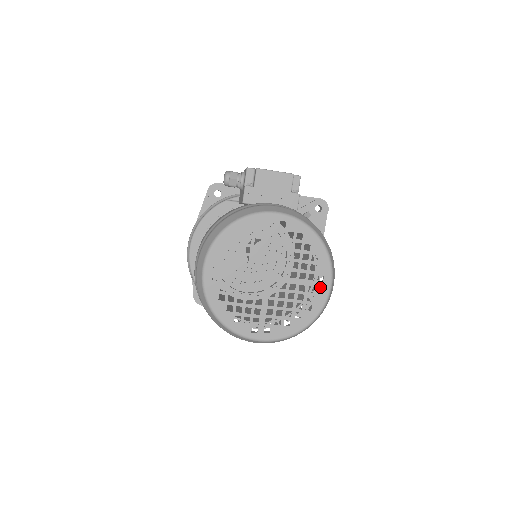
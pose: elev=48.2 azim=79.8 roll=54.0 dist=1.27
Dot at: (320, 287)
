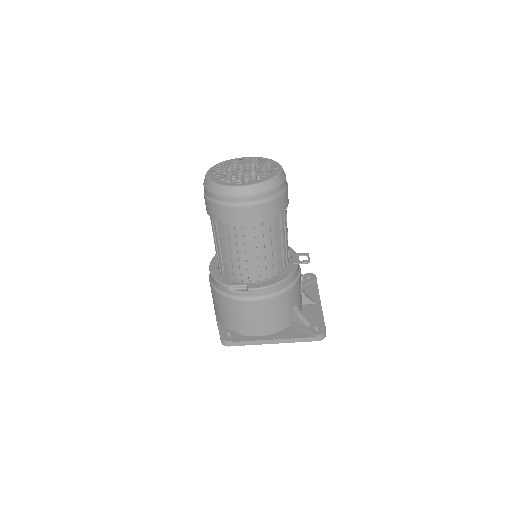
Dot at: (275, 168)
